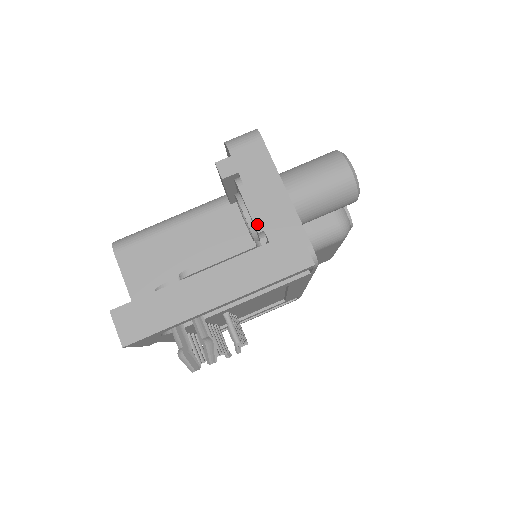
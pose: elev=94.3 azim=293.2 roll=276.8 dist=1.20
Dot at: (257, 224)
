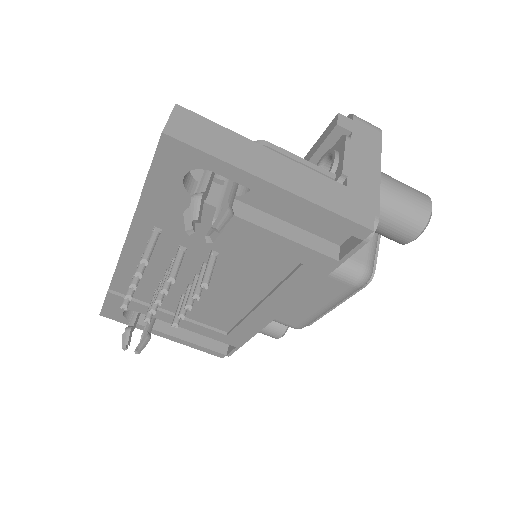
Dot at: (345, 168)
